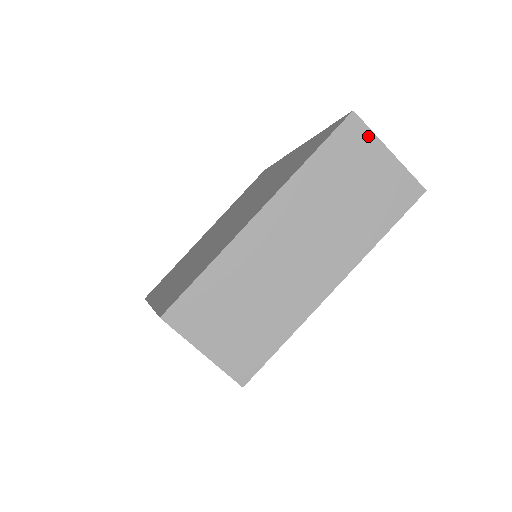
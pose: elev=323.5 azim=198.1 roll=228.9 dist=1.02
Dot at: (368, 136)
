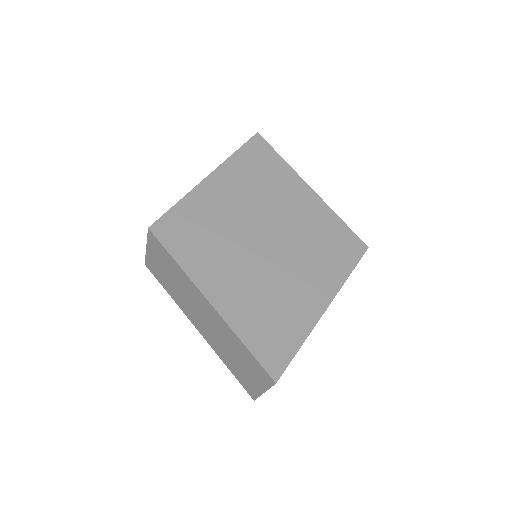
Dot at: occluded
